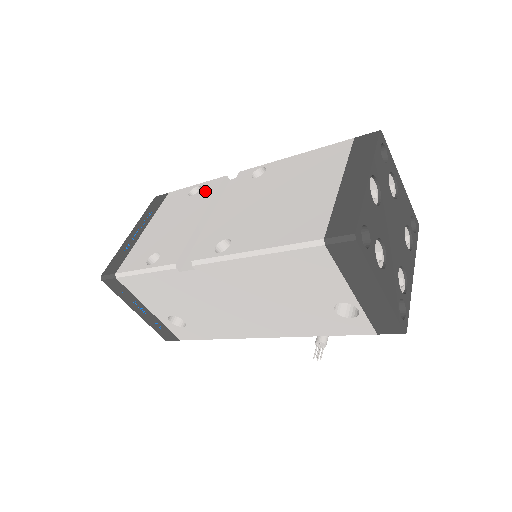
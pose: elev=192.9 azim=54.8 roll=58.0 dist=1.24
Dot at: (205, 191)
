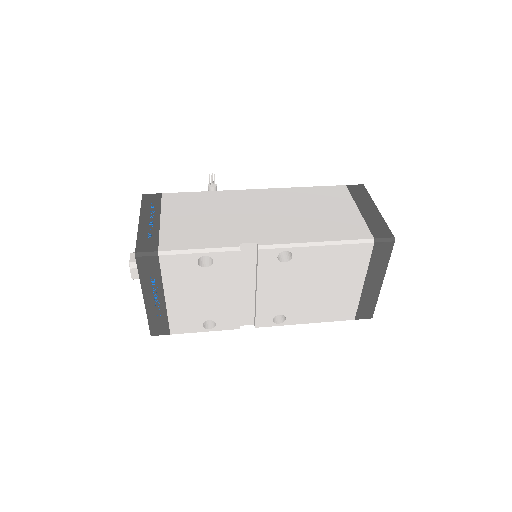
Dot at: (224, 266)
